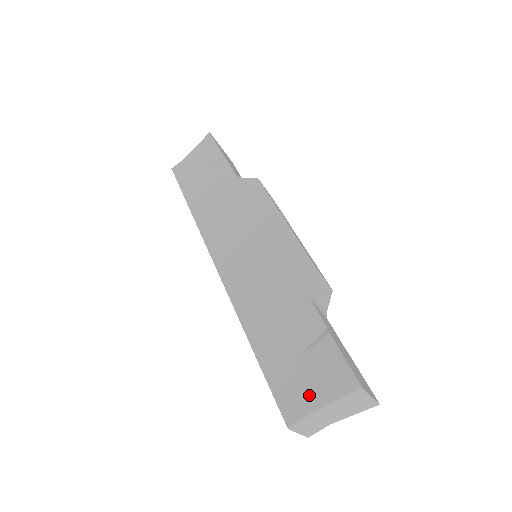
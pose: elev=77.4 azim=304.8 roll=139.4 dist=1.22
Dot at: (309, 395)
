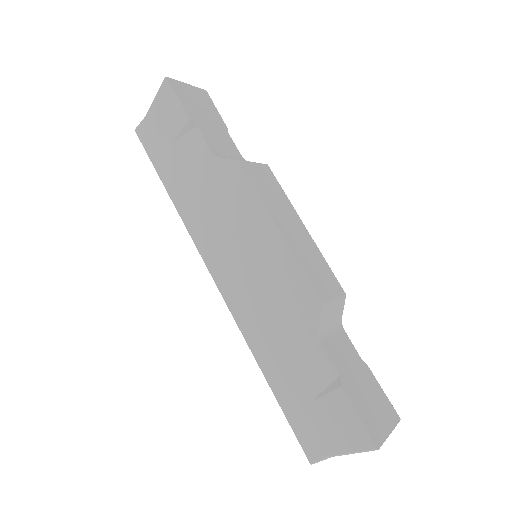
Dot at: (327, 441)
